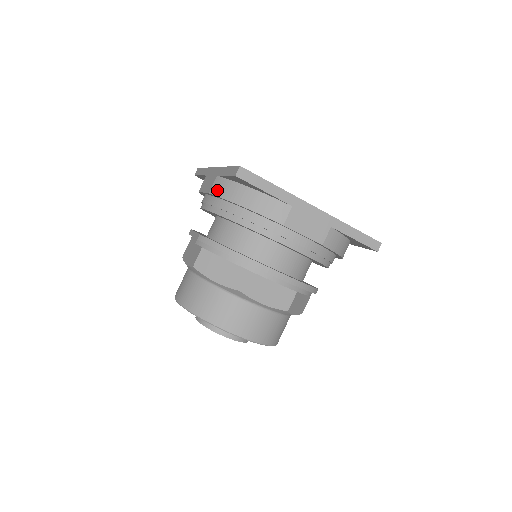
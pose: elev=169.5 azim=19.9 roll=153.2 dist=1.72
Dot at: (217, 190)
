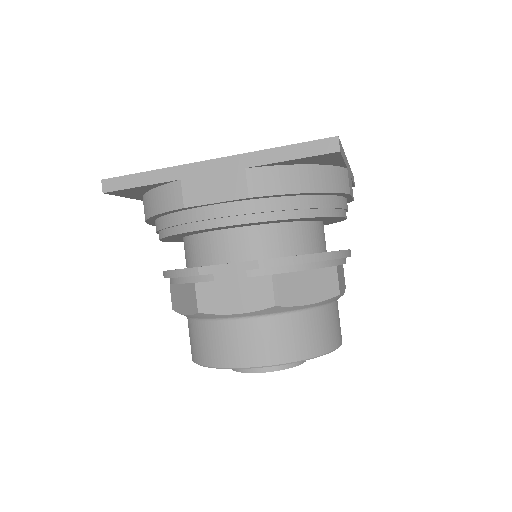
Dot at: (265, 187)
